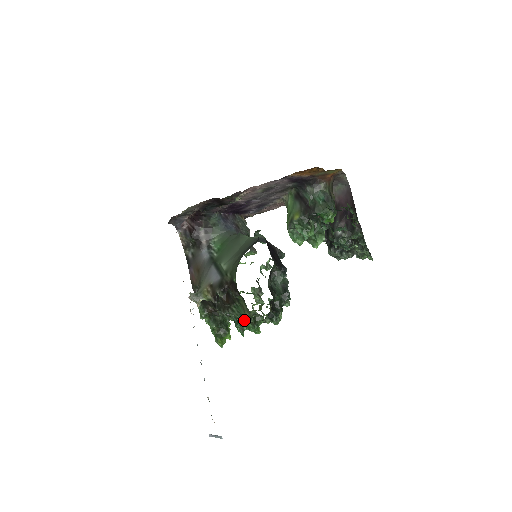
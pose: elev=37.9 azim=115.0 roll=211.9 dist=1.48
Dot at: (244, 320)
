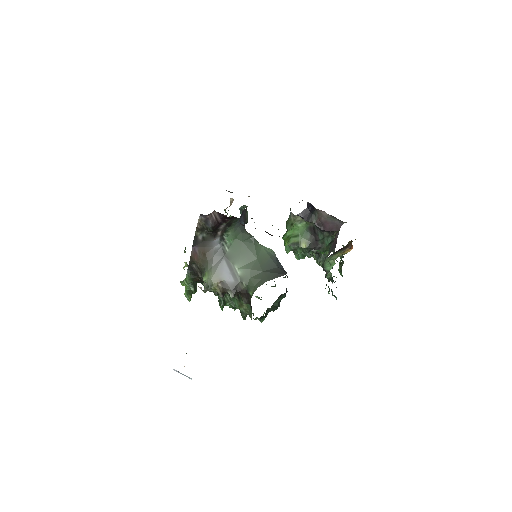
Dot at: (234, 308)
